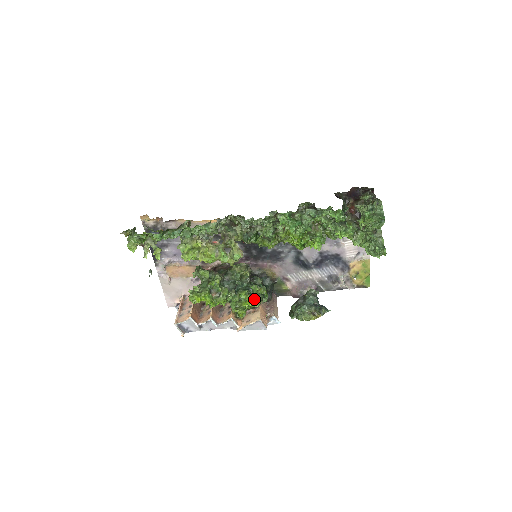
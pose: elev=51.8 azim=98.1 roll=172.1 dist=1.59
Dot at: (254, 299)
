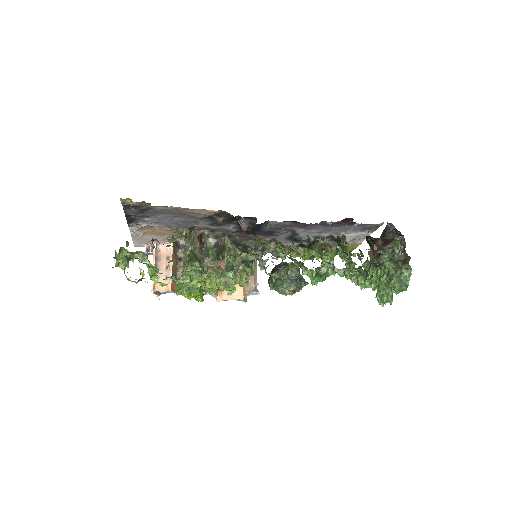
Dot at: occluded
